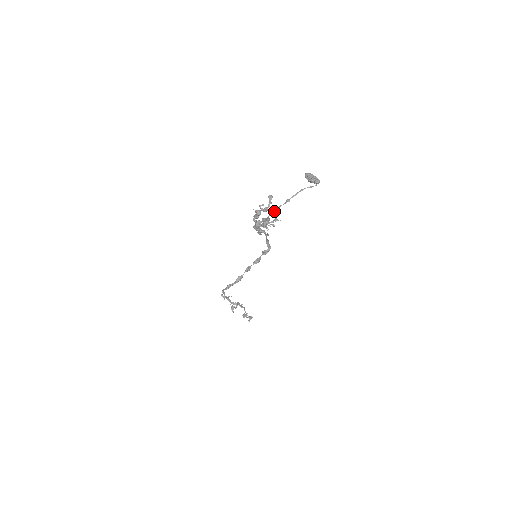
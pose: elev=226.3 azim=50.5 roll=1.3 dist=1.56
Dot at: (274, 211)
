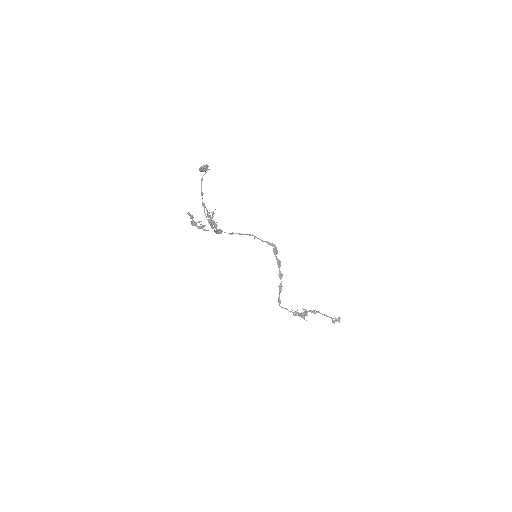
Dot at: (204, 209)
